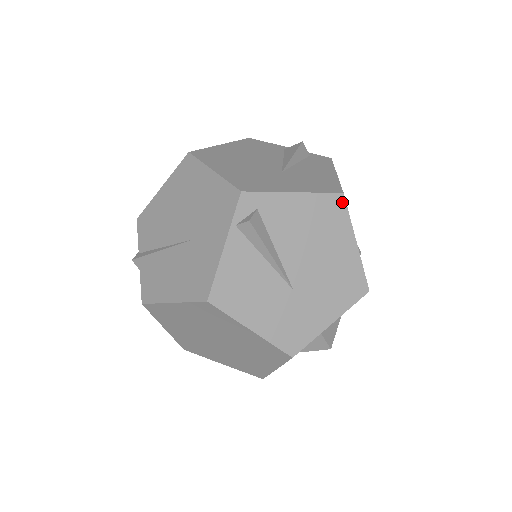
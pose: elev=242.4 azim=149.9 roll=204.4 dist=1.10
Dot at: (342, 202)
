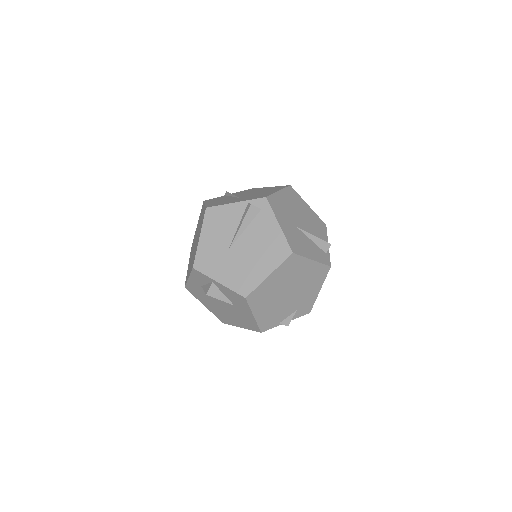
Dot at: (288, 254)
